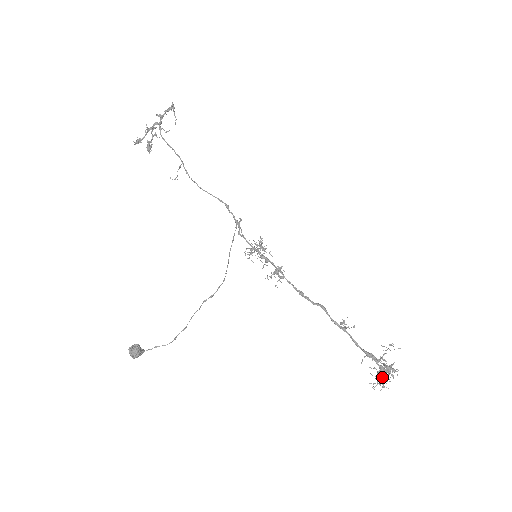
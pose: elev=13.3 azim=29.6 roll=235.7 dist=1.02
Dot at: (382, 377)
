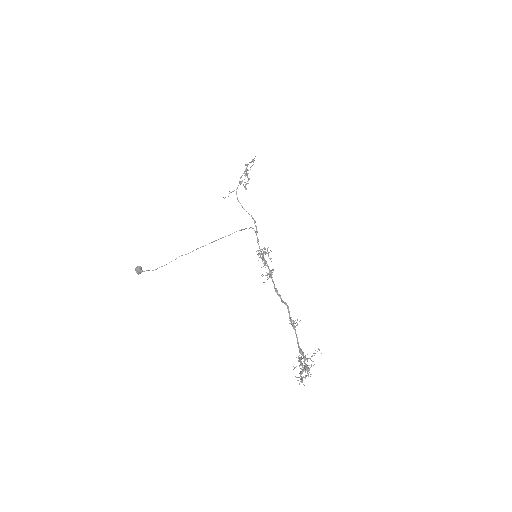
Dot at: occluded
